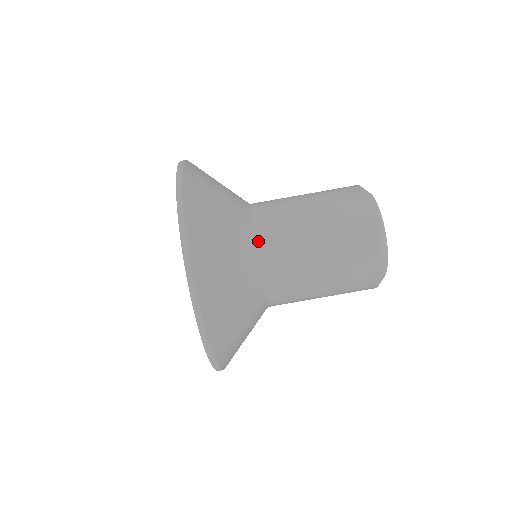
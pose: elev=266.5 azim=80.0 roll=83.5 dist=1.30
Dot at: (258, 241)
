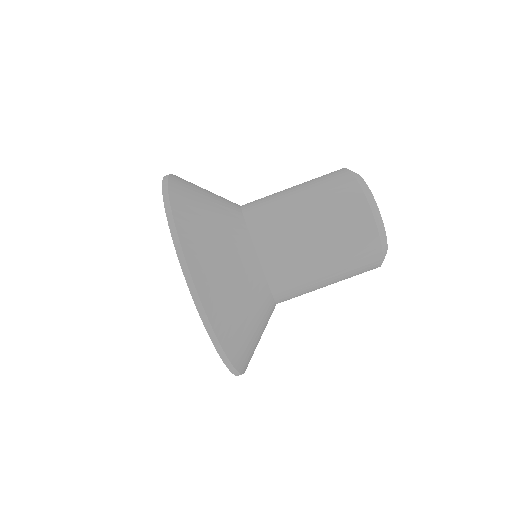
Dot at: (249, 226)
